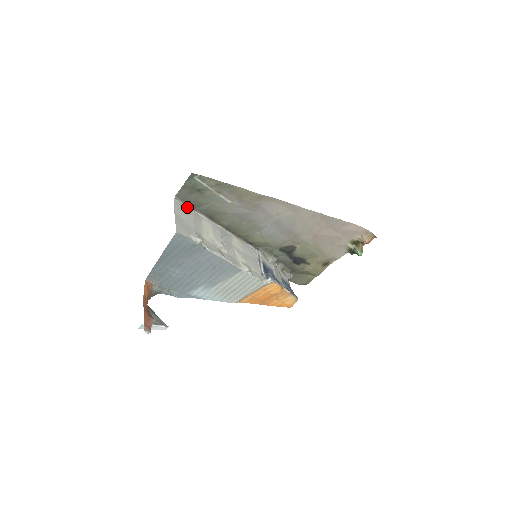
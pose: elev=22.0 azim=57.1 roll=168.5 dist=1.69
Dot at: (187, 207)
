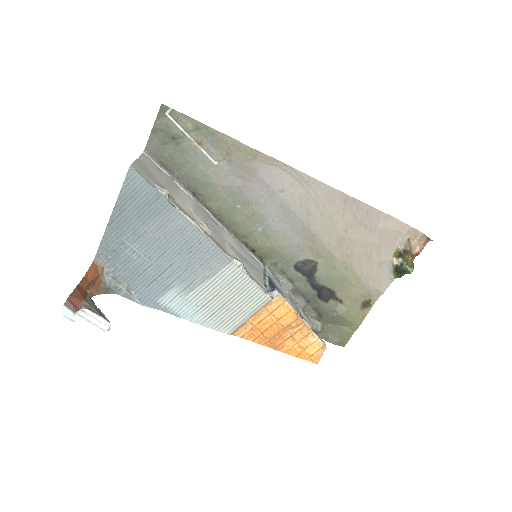
Dot at: (161, 170)
